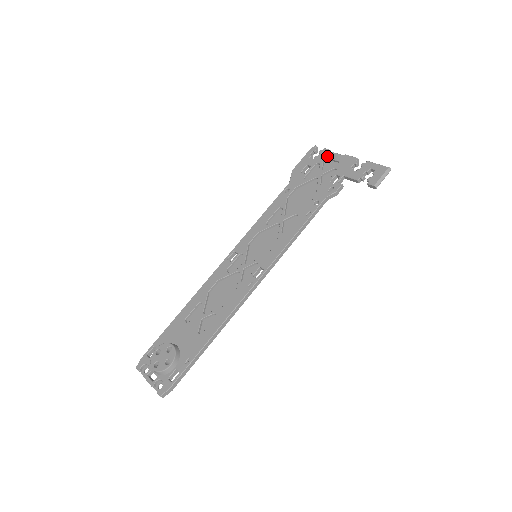
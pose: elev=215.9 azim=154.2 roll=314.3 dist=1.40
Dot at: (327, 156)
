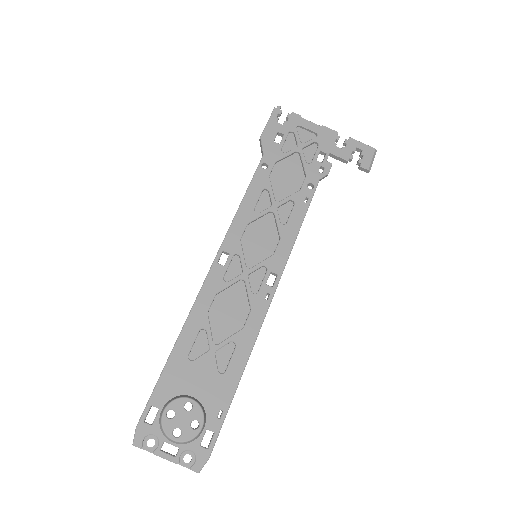
Dot at: (300, 124)
